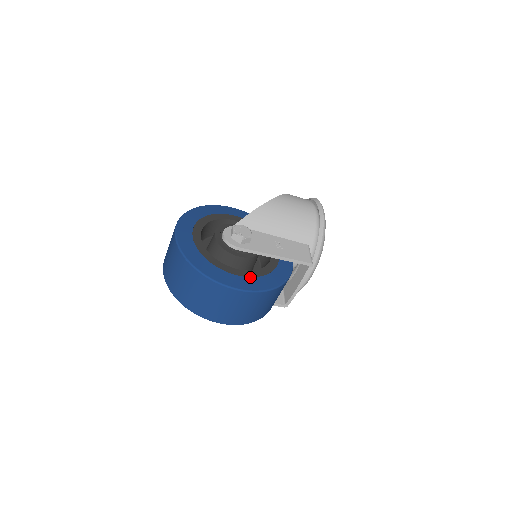
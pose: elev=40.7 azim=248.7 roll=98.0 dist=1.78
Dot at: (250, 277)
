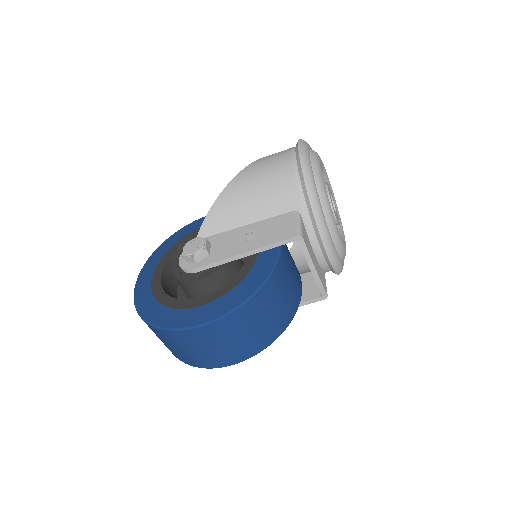
Dot at: (213, 301)
